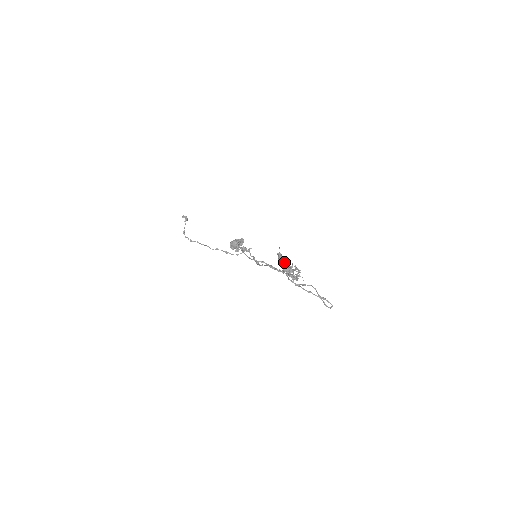
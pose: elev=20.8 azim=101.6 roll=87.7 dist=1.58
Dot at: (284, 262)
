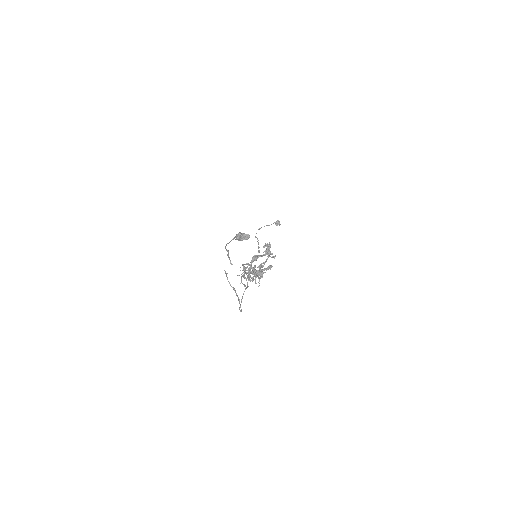
Dot at: (265, 268)
